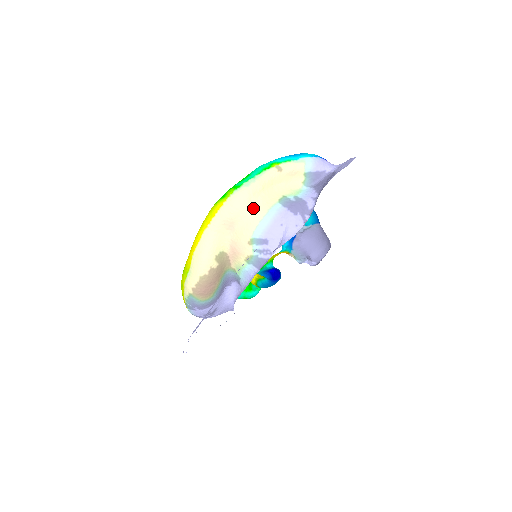
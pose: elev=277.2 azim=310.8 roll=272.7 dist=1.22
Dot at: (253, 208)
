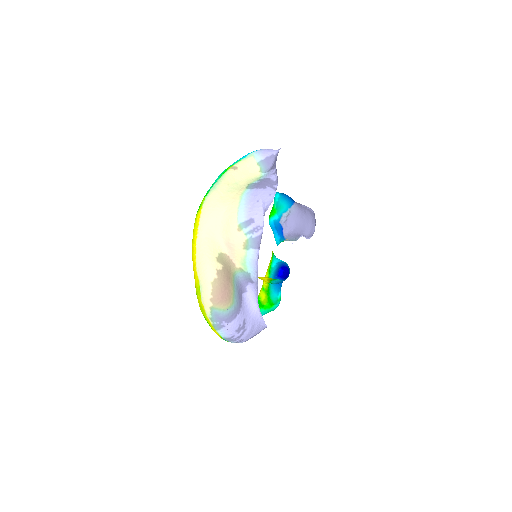
Dot at: (227, 202)
